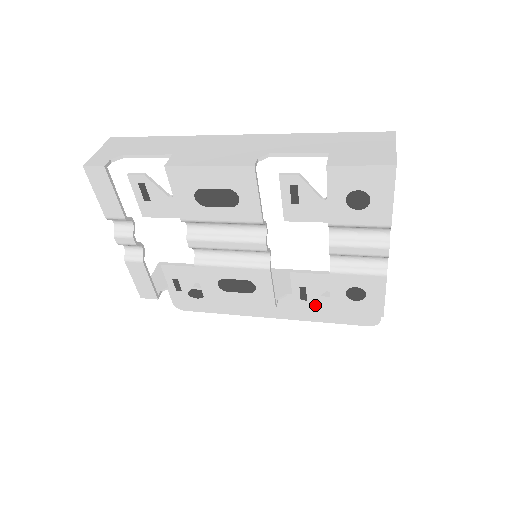
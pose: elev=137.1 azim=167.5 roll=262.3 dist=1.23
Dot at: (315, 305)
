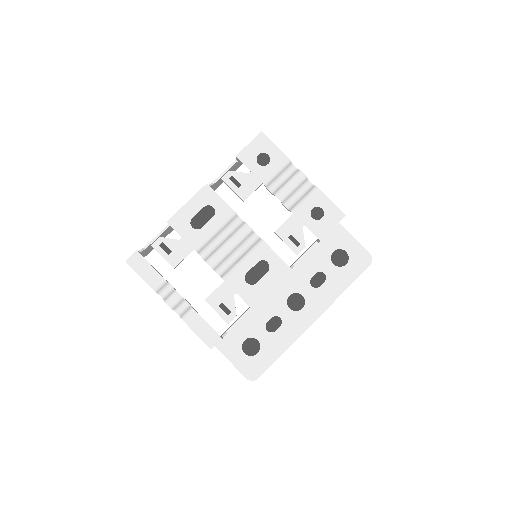
Dot at: (327, 280)
